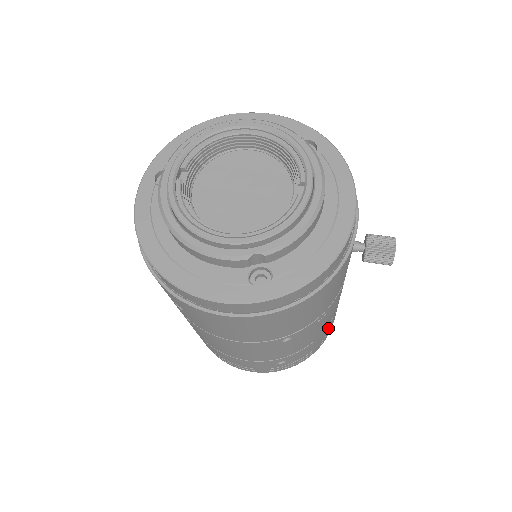
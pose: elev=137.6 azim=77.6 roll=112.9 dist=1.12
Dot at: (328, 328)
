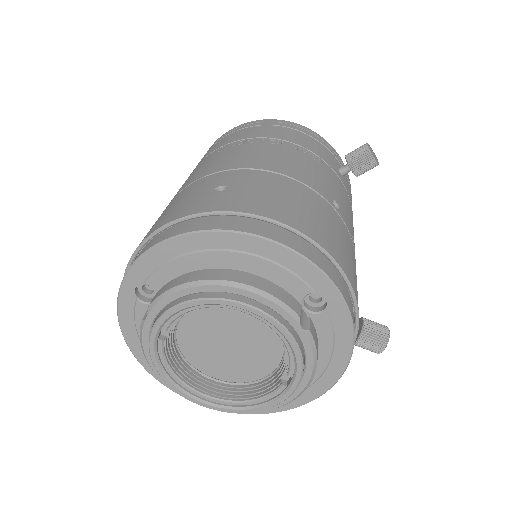
Dot at: occluded
